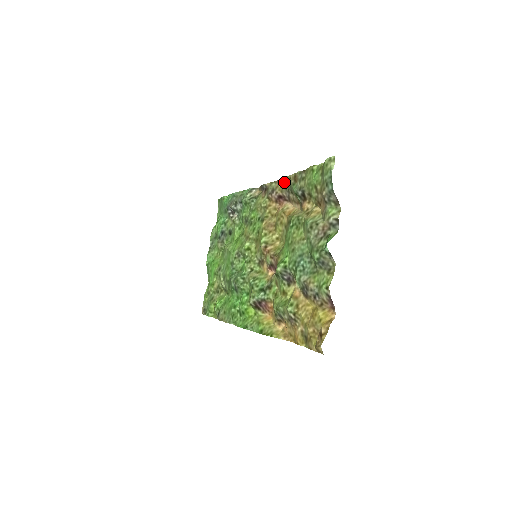
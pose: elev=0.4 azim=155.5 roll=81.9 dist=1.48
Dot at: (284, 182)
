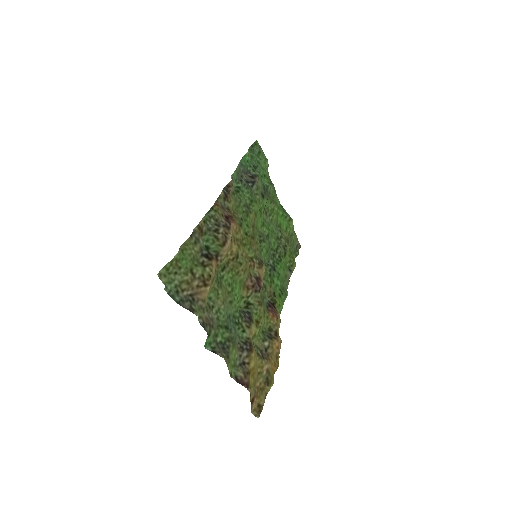
Dot at: (212, 214)
